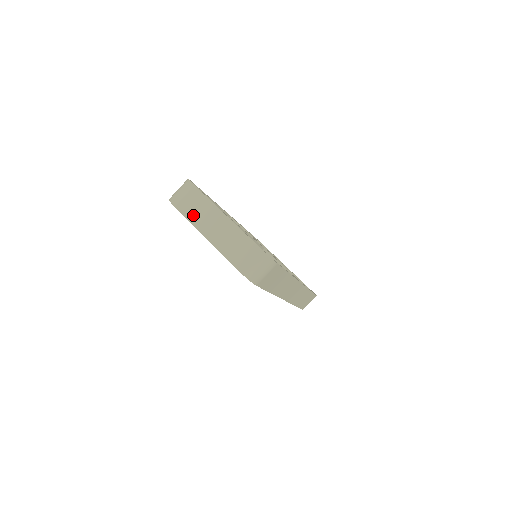
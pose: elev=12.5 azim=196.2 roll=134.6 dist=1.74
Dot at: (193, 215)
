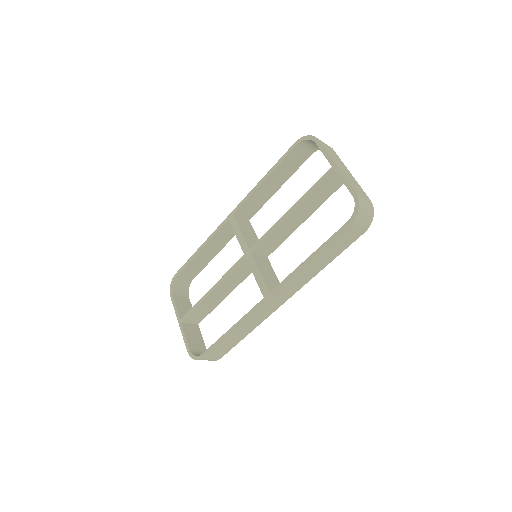
Dot at: (330, 153)
